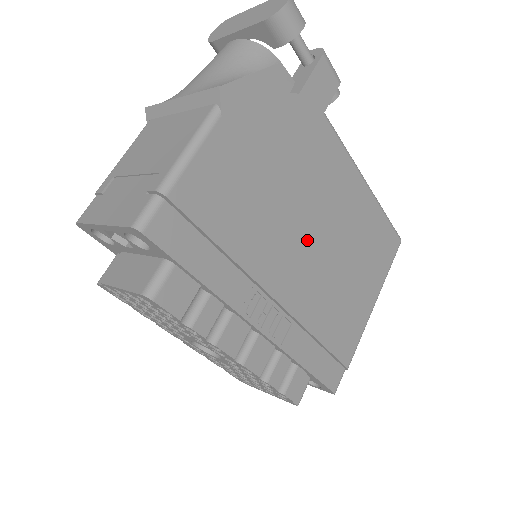
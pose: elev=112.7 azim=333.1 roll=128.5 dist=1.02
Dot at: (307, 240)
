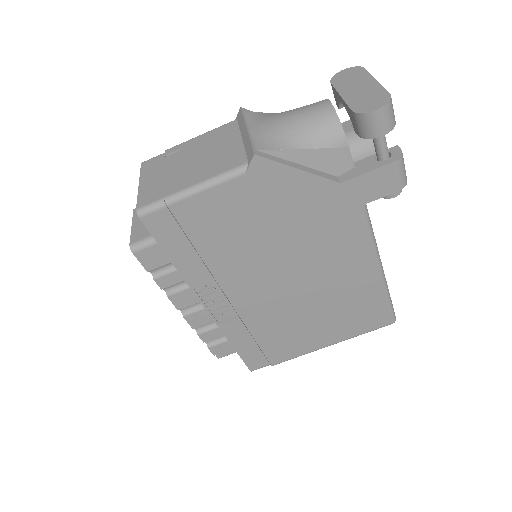
Dot at: (283, 279)
